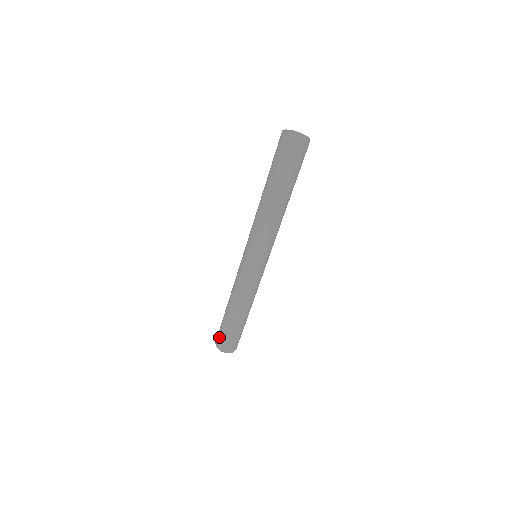
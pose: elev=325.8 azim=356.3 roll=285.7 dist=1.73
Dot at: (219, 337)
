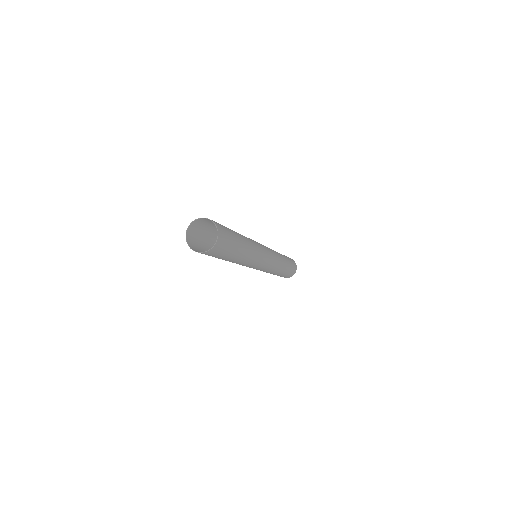
Dot at: occluded
